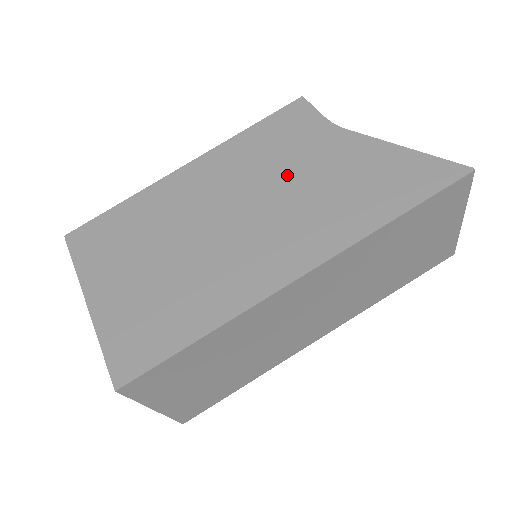
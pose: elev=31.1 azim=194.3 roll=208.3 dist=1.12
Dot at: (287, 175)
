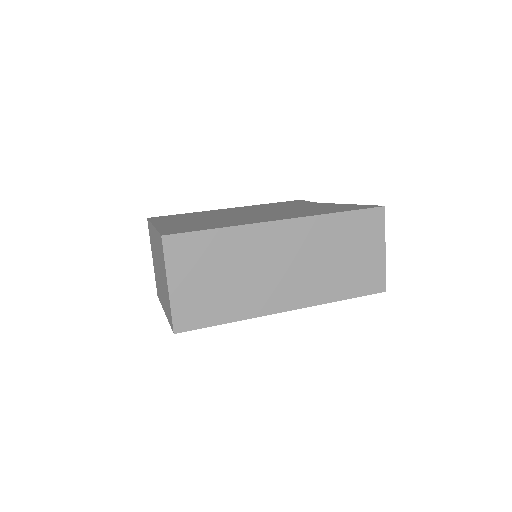
Dot at: (285, 208)
